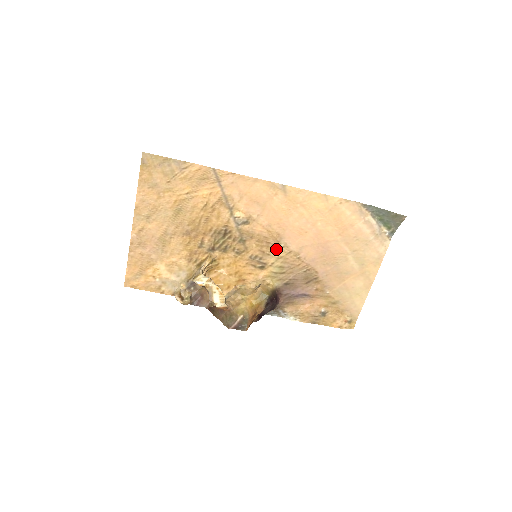
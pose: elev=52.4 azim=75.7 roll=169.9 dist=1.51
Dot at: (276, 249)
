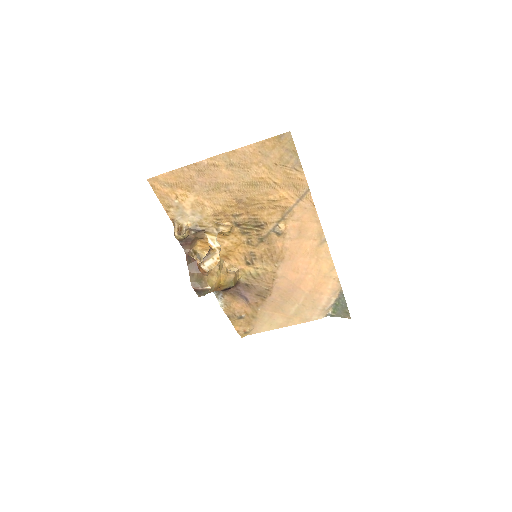
Dot at: (270, 263)
